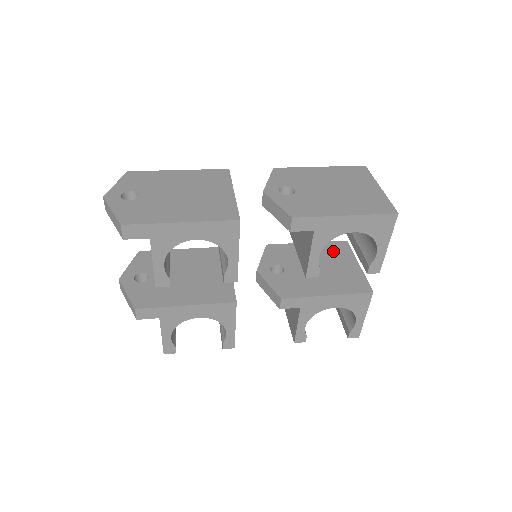
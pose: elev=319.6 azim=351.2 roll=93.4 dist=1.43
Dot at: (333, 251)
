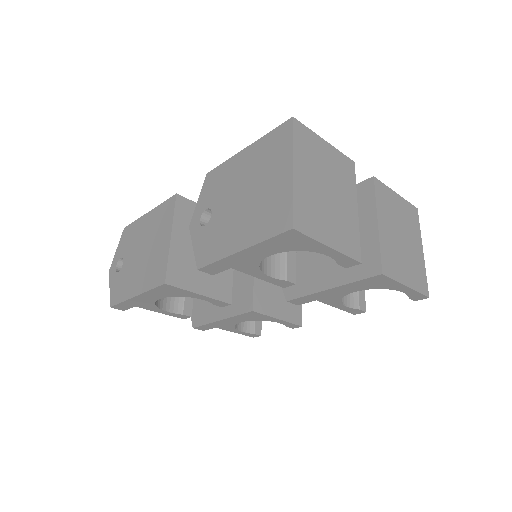
Dot at: occluded
